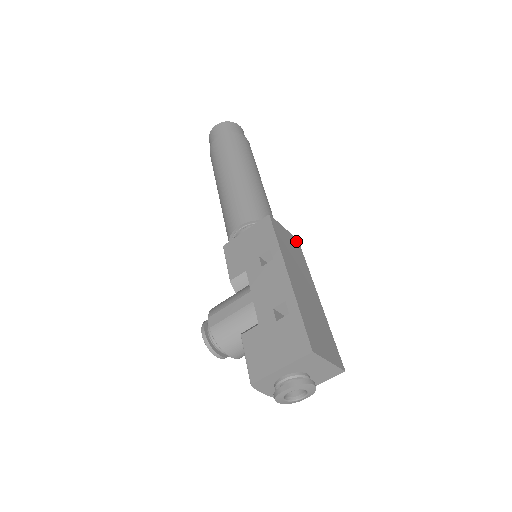
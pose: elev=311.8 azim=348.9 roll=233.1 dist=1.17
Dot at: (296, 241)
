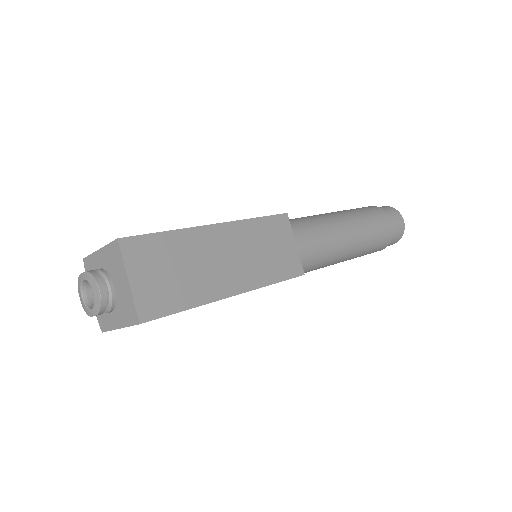
Dot at: (298, 268)
